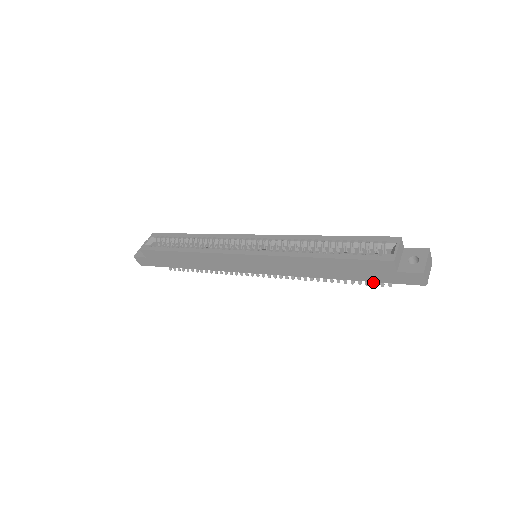
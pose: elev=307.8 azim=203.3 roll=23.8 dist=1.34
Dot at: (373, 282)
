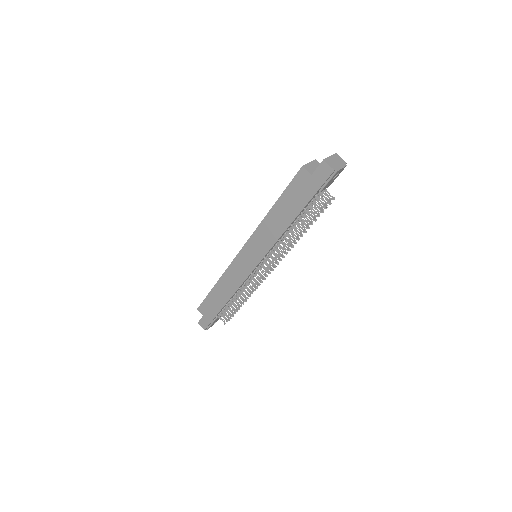
Dot at: (320, 209)
